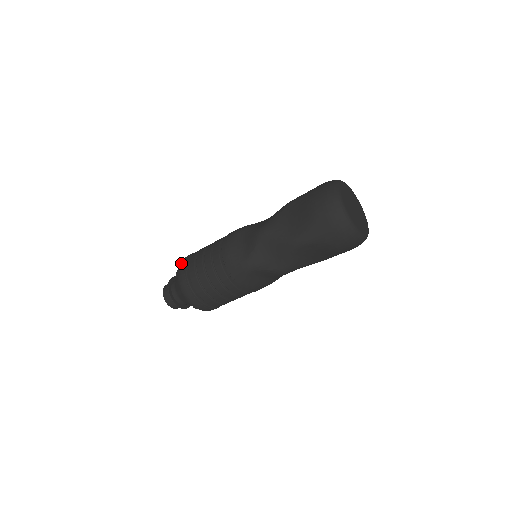
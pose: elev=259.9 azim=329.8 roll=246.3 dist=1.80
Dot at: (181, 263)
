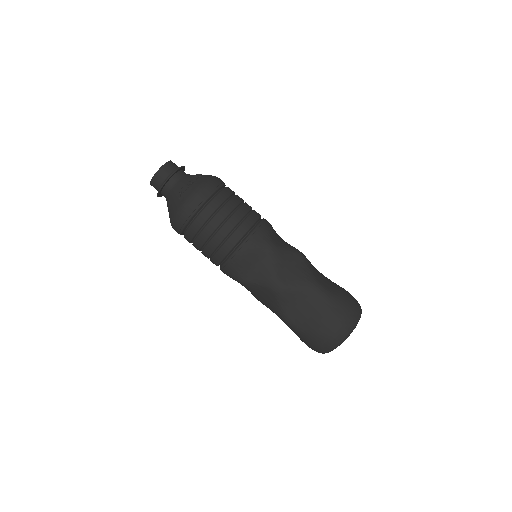
Dot at: (195, 198)
